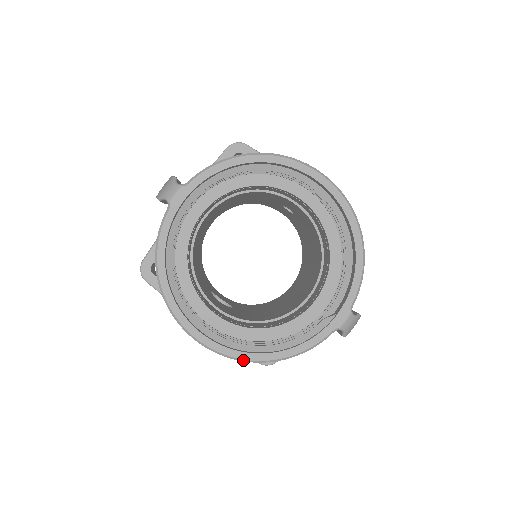
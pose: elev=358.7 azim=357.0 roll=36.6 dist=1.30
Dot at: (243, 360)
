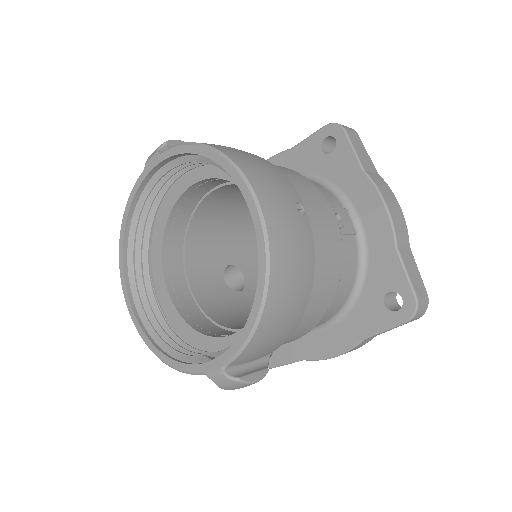
Dot at: (141, 336)
